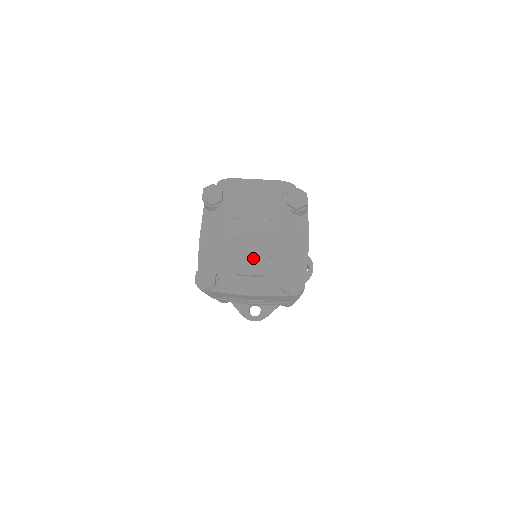
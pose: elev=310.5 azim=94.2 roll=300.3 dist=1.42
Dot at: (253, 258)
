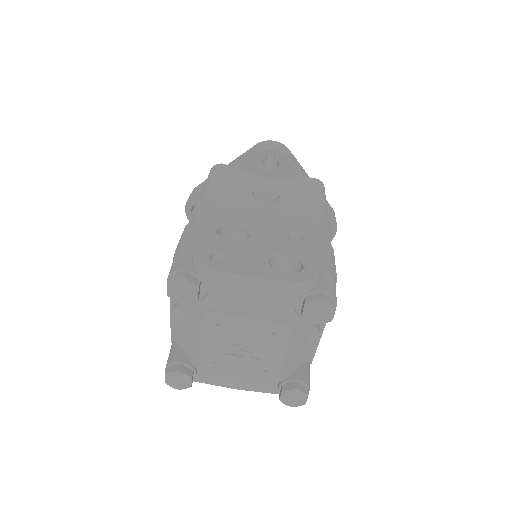
Dot at: (243, 369)
